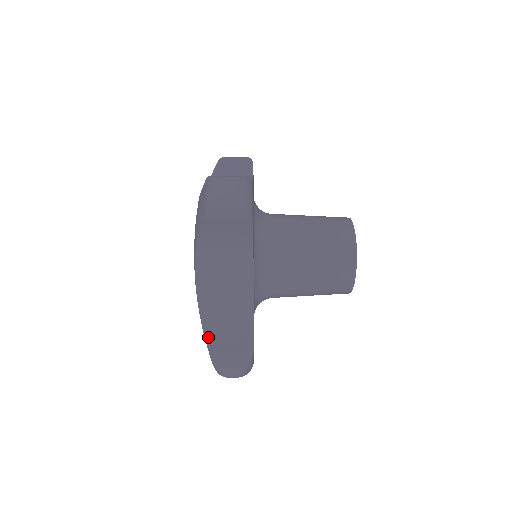
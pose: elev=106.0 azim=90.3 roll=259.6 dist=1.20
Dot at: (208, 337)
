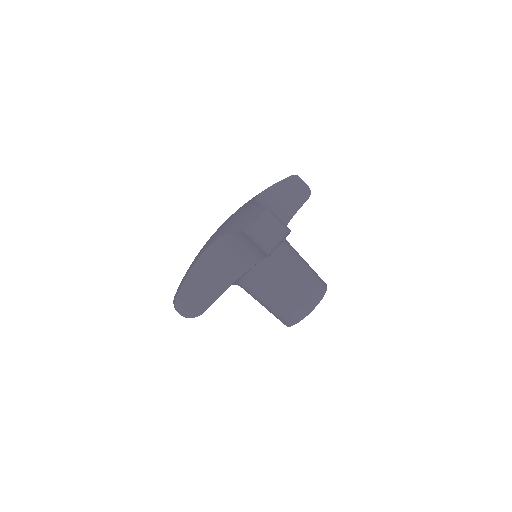
Dot at: (186, 283)
